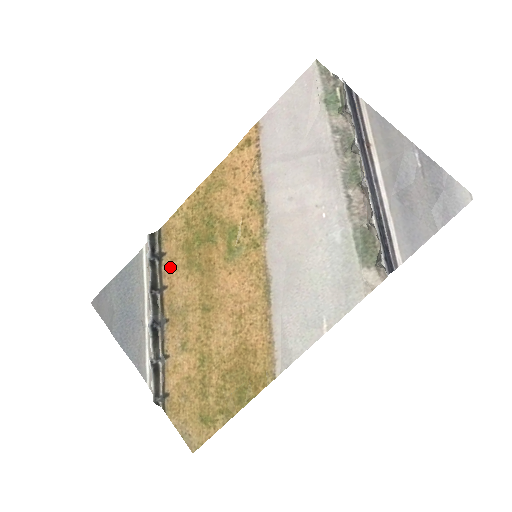
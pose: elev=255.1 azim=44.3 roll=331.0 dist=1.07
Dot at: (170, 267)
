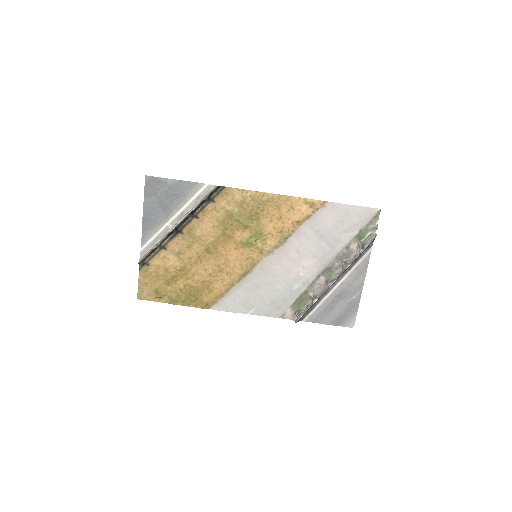
Dot at: (210, 211)
